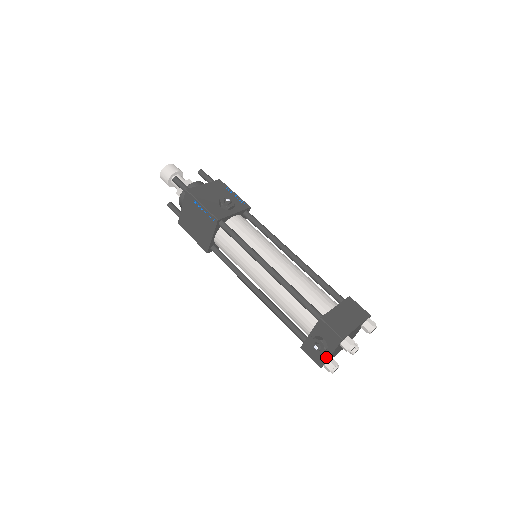
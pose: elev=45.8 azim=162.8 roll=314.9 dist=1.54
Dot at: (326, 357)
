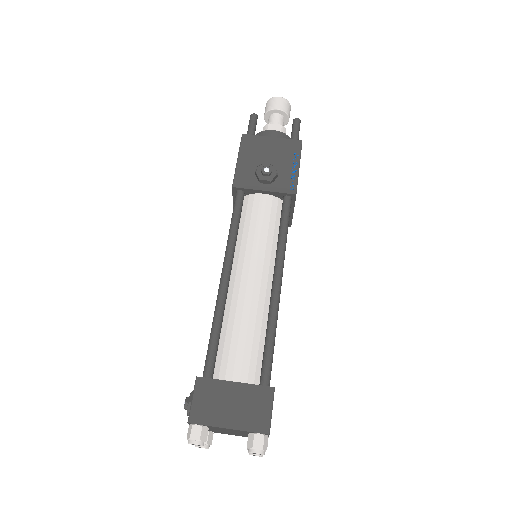
Dot at: occluded
